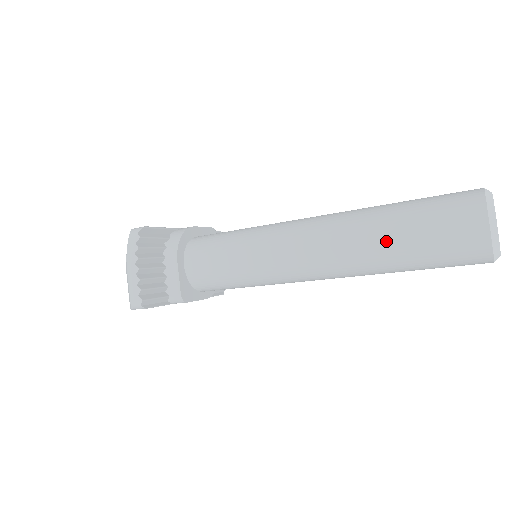
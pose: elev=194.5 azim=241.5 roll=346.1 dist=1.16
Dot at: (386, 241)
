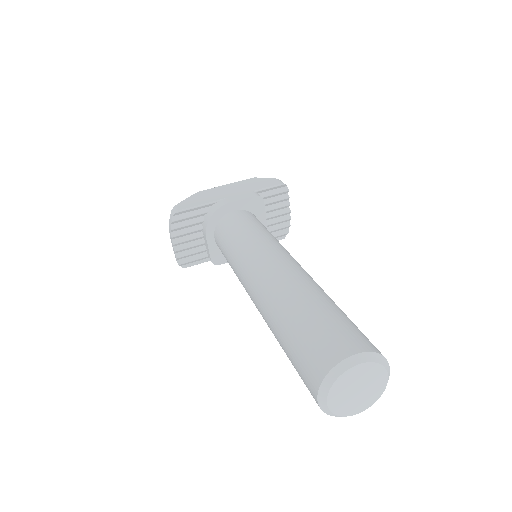
Dot at: (278, 339)
